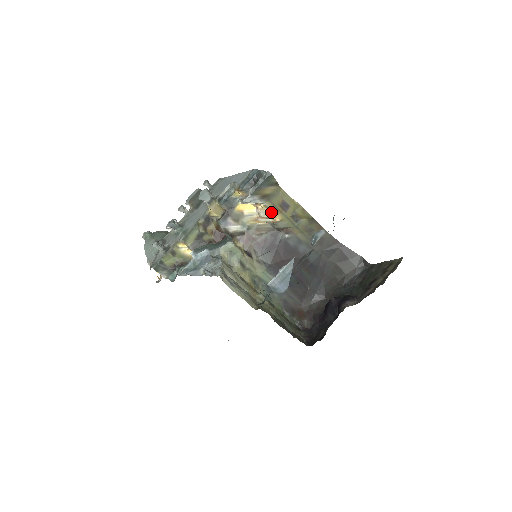
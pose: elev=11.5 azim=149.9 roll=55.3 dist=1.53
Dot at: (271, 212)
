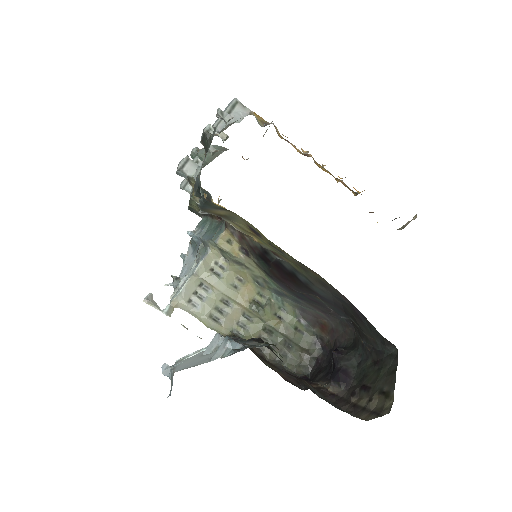
Dot at: (242, 231)
